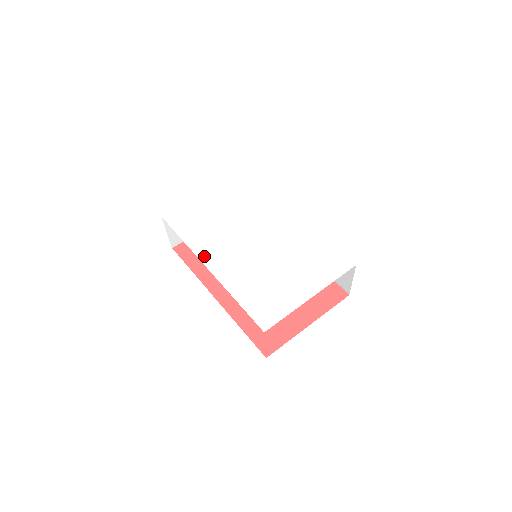
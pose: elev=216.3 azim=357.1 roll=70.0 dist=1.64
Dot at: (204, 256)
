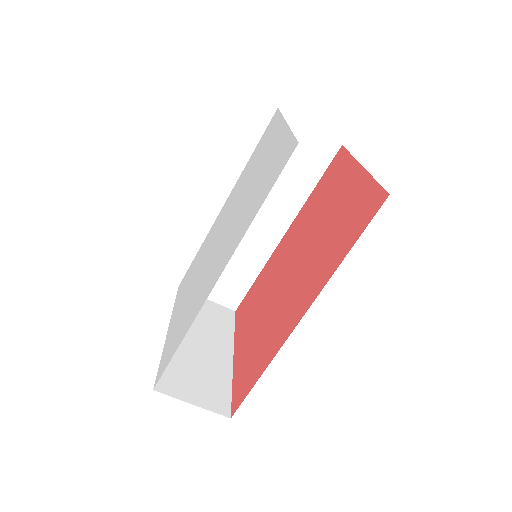
Dot at: (205, 297)
